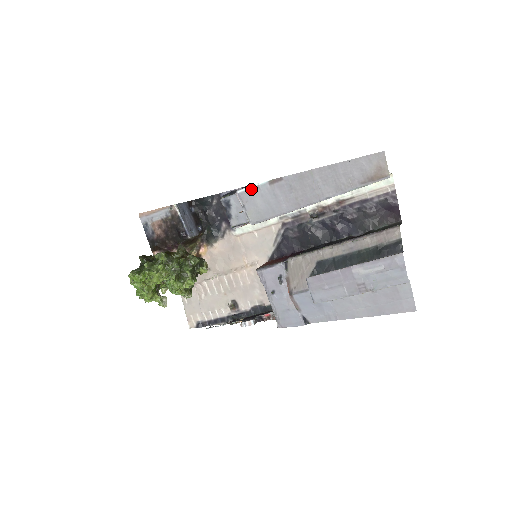
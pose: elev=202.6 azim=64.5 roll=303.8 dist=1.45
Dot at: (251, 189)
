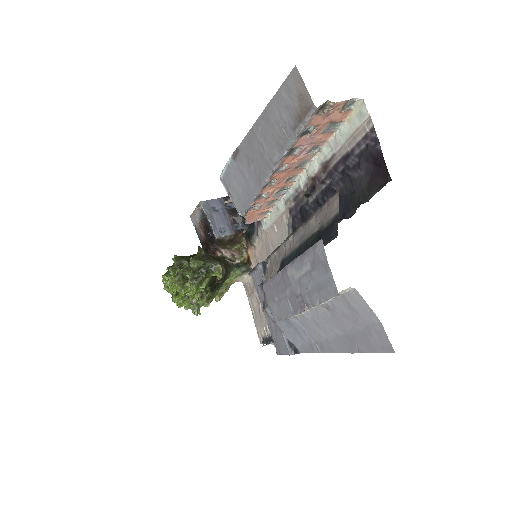
Dot at: (226, 170)
